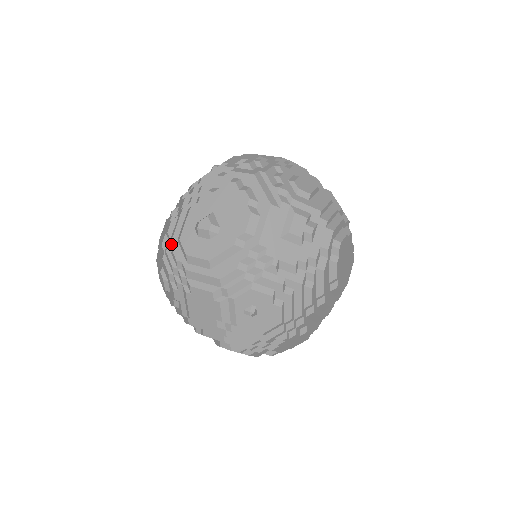
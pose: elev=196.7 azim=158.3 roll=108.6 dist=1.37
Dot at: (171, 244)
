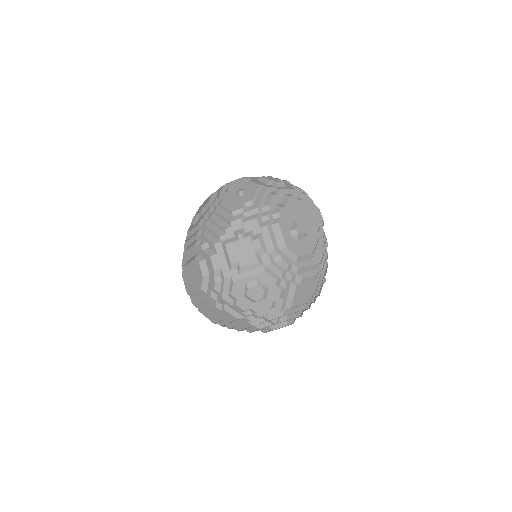
Dot at: (271, 256)
